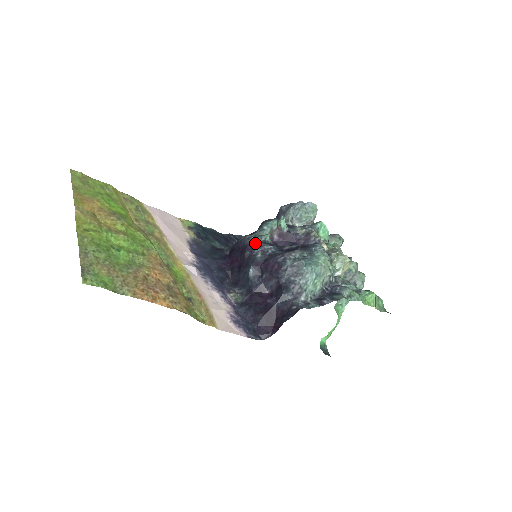
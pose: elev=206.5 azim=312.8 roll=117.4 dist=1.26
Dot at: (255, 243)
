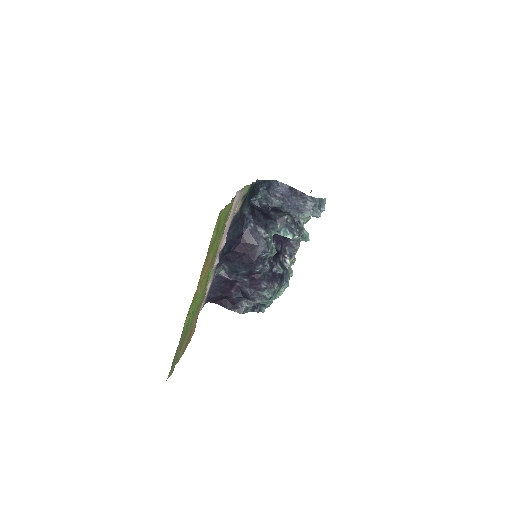
Dot at: (265, 259)
